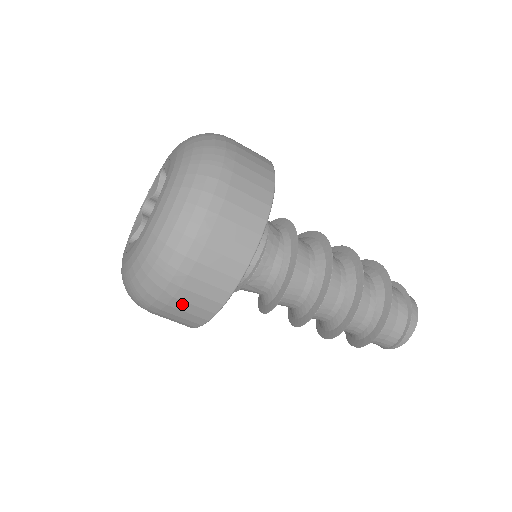
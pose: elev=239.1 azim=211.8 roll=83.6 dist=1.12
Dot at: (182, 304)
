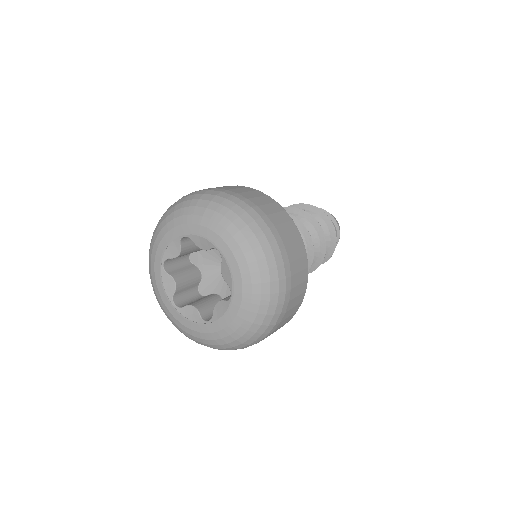
Dot at: occluded
